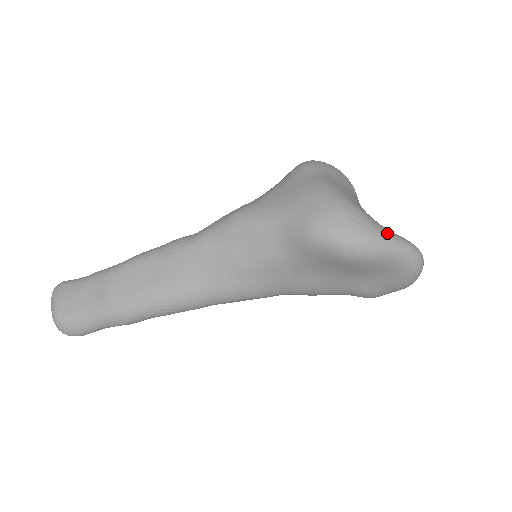
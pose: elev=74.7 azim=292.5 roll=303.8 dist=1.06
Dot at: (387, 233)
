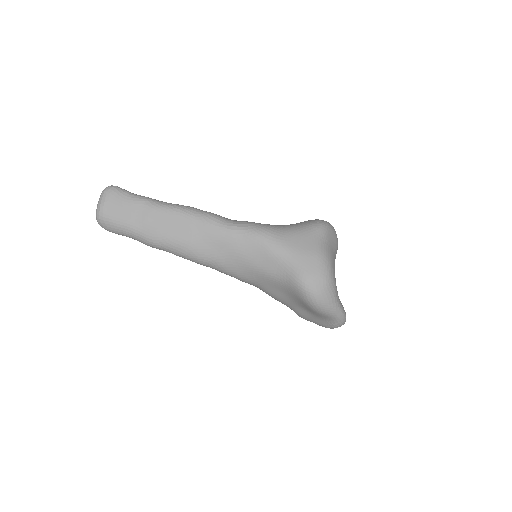
Dot at: (339, 305)
